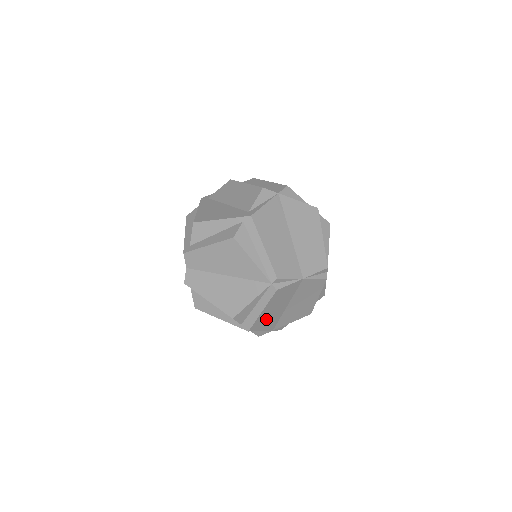
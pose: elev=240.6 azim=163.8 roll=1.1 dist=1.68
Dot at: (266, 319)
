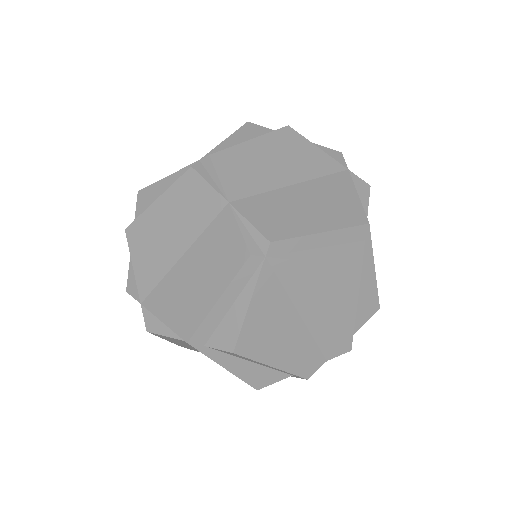
Dot at: (151, 240)
